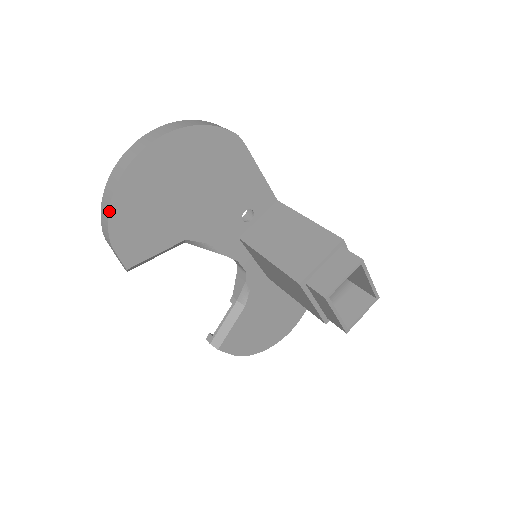
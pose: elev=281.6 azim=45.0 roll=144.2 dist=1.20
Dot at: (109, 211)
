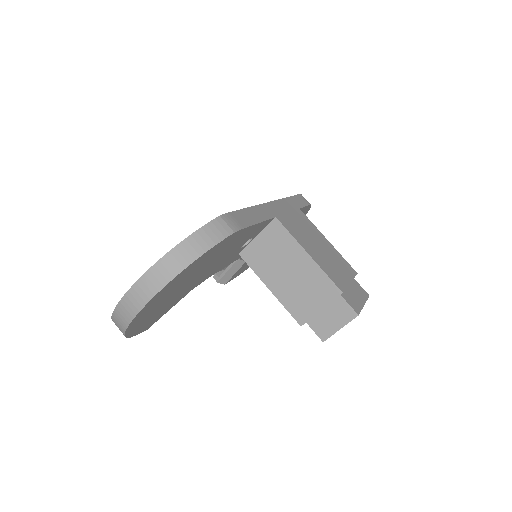
Dot at: (125, 335)
